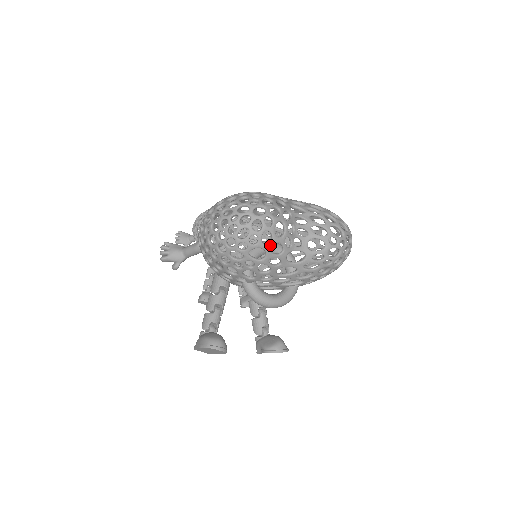
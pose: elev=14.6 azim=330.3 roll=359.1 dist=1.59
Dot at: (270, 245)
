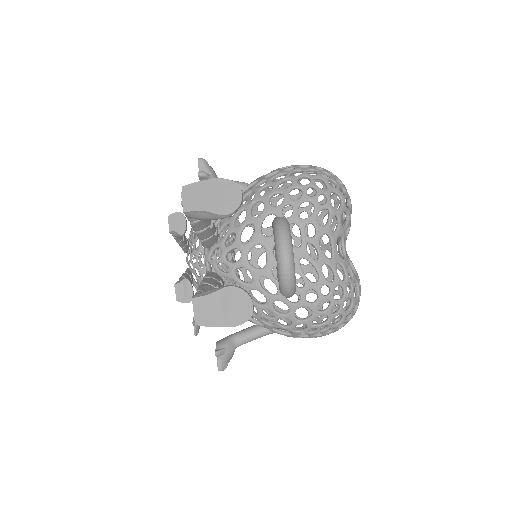
Dot at: (346, 208)
